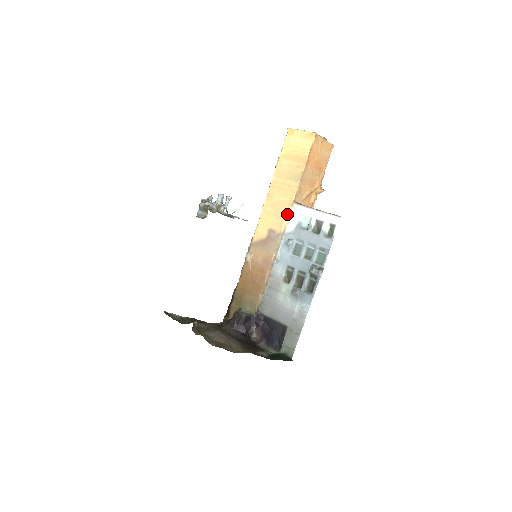
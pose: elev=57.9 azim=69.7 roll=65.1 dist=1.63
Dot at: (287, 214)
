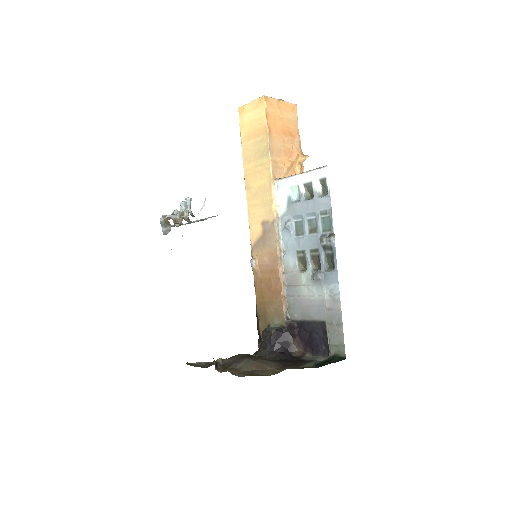
Dot at: (272, 196)
